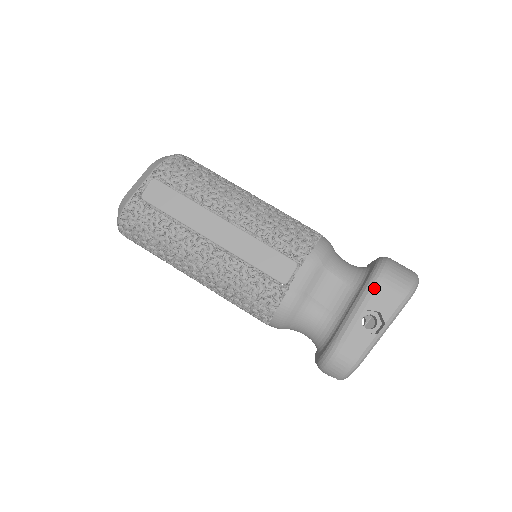
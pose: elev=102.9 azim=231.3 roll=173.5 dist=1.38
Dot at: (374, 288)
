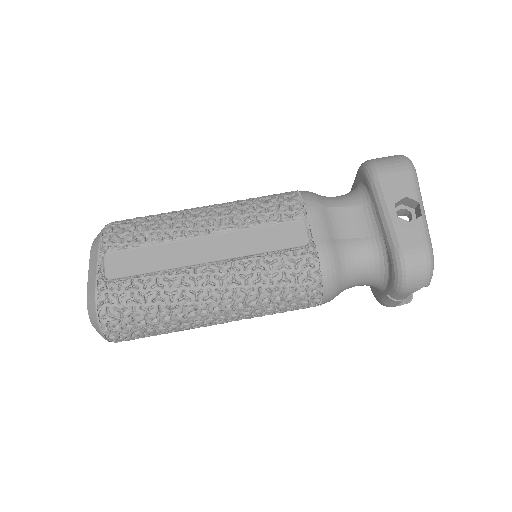
Dot at: (383, 183)
